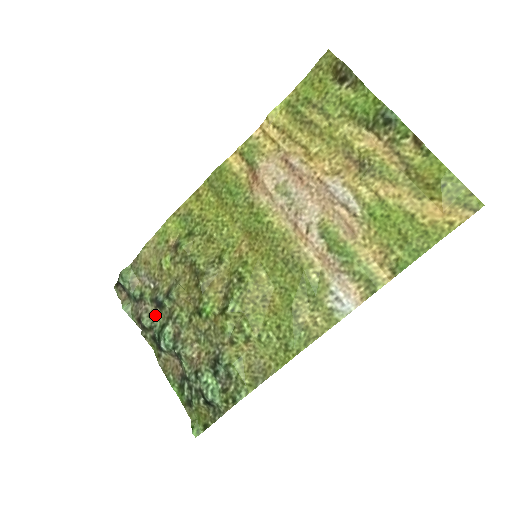
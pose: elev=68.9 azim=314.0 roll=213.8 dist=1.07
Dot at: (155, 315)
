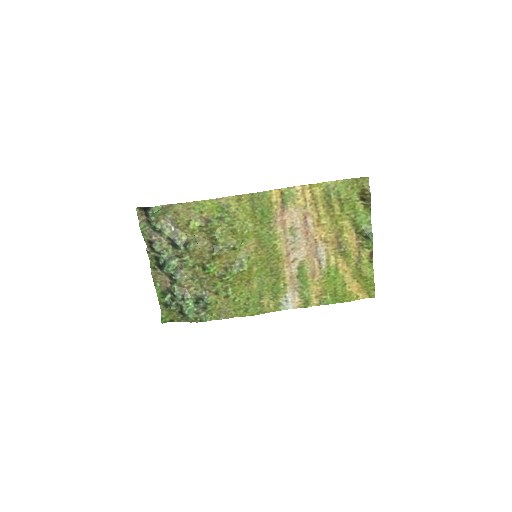
Dot at: (166, 247)
